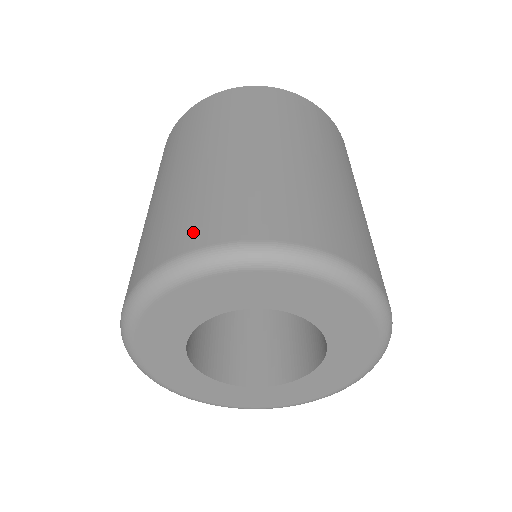
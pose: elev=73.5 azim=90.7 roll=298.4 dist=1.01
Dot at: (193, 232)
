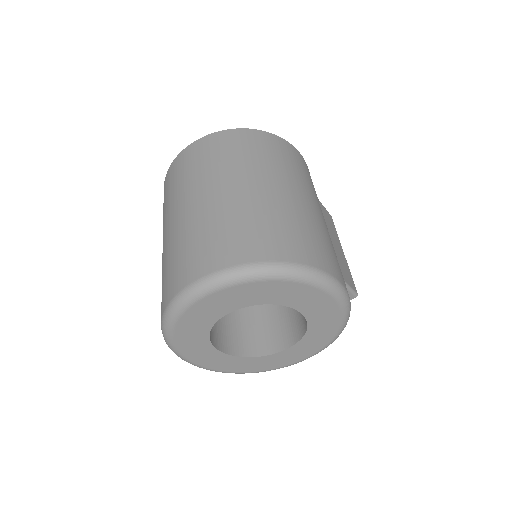
Dot at: (167, 291)
